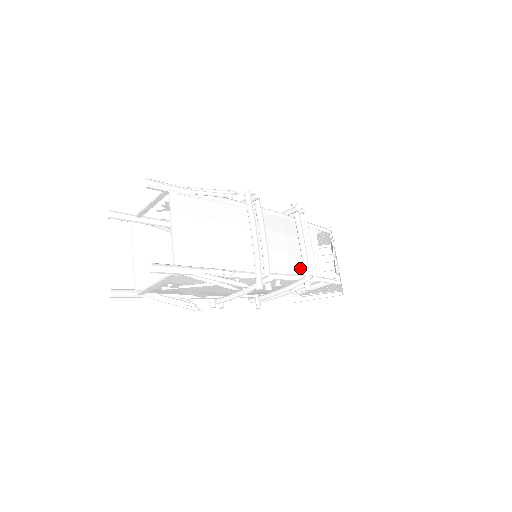
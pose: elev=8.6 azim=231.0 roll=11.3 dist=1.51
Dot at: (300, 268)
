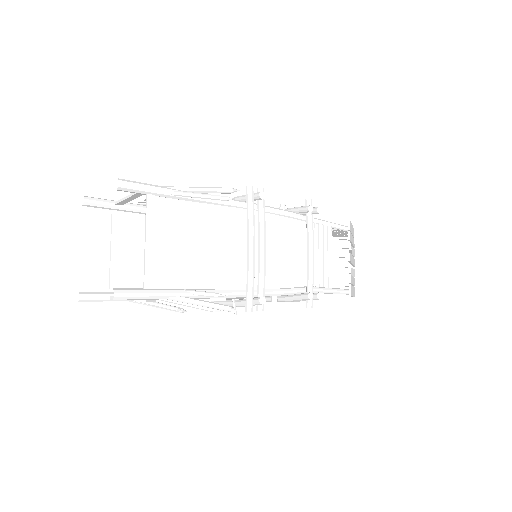
Dot at: (304, 279)
